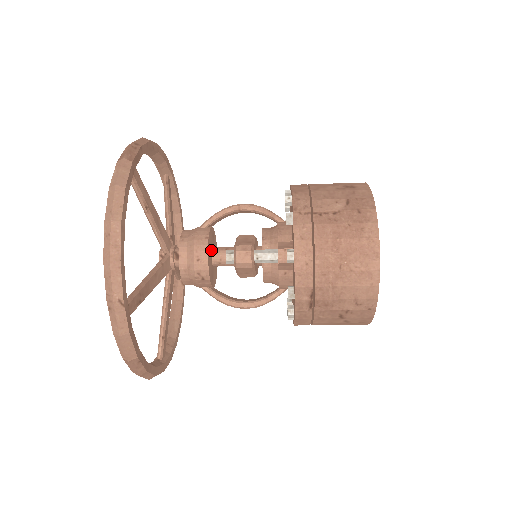
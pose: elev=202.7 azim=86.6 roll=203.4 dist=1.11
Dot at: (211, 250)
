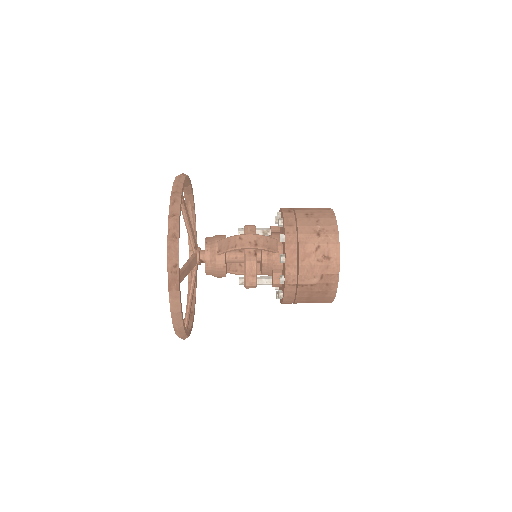
Dot at: (226, 260)
